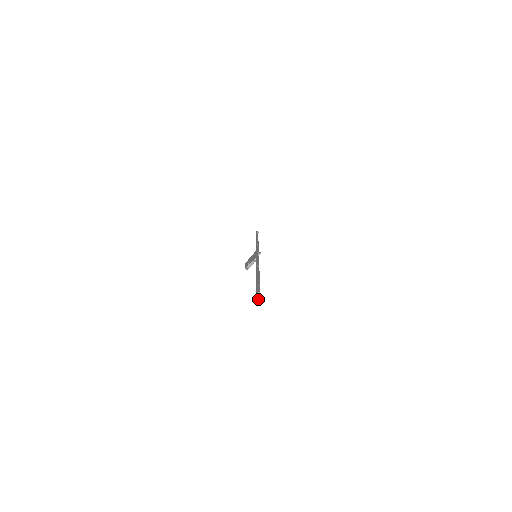
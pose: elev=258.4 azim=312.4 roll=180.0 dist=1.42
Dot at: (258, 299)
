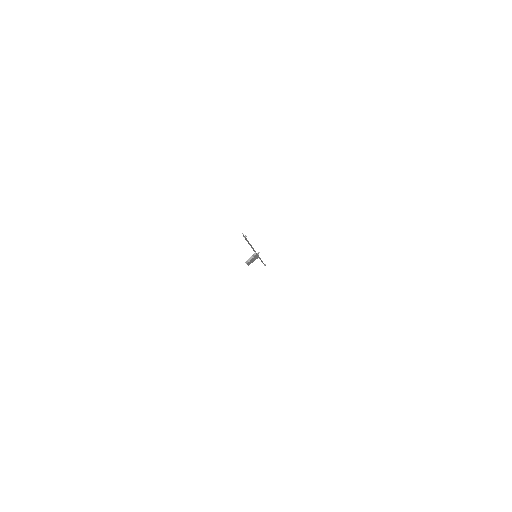
Dot at: (243, 234)
